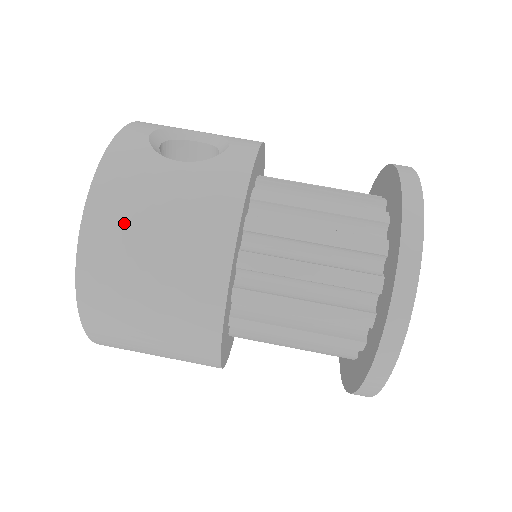
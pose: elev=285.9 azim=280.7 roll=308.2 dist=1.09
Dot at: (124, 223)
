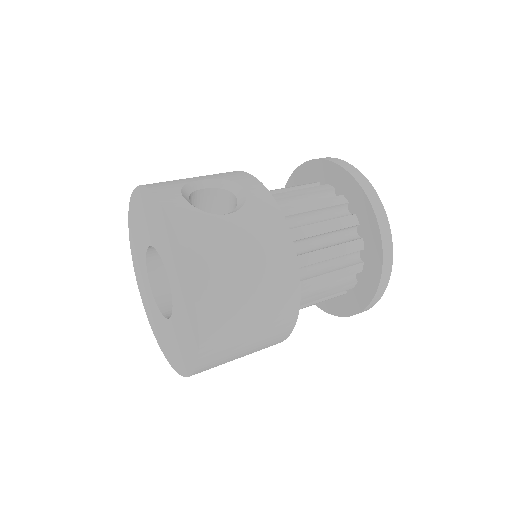
Dot at: (223, 277)
